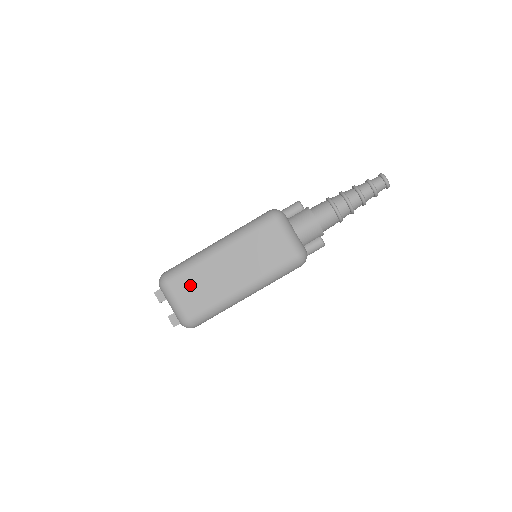
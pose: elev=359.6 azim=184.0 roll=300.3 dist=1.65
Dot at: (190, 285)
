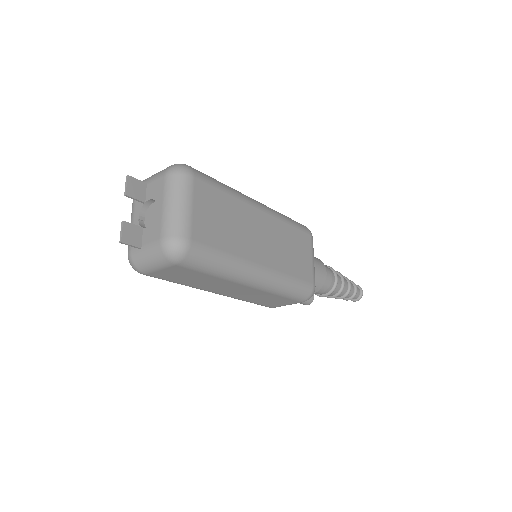
Dot at: (216, 207)
